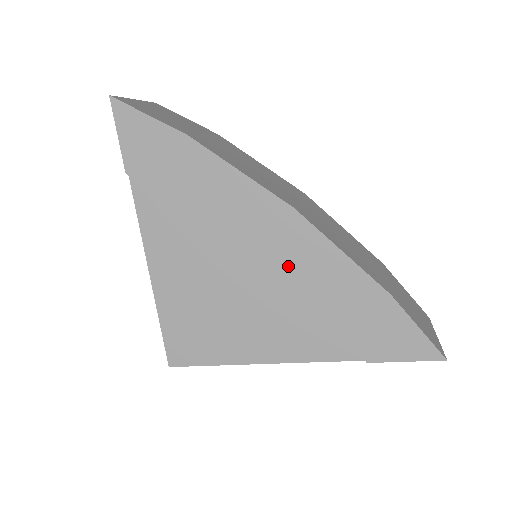
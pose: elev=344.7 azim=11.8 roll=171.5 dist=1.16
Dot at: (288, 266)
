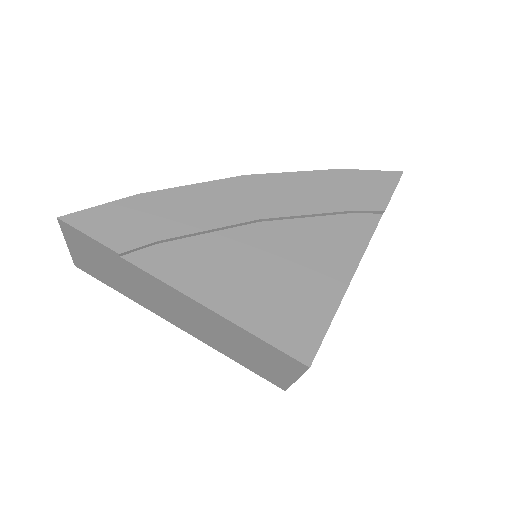
Dot at: (282, 205)
